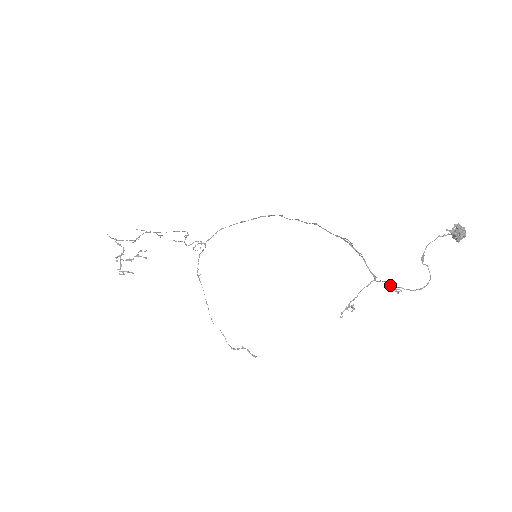
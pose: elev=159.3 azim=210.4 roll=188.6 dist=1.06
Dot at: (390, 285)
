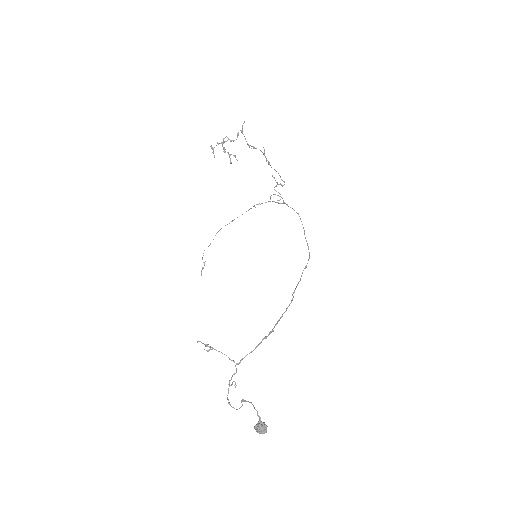
Dot at: occluded
